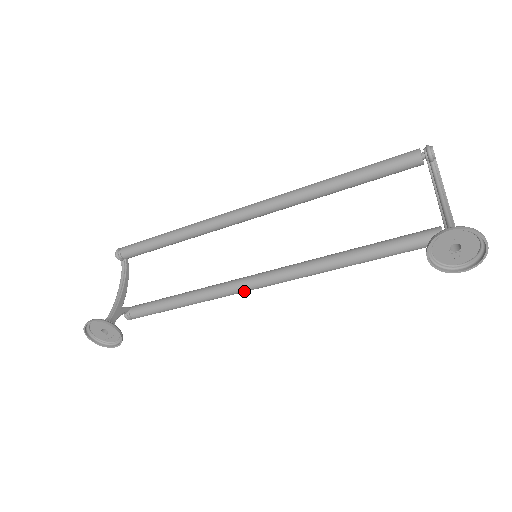
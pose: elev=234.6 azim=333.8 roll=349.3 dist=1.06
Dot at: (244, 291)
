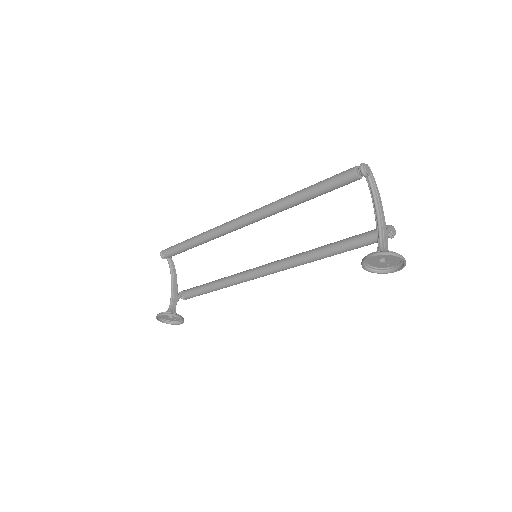
Dot at: occluded
